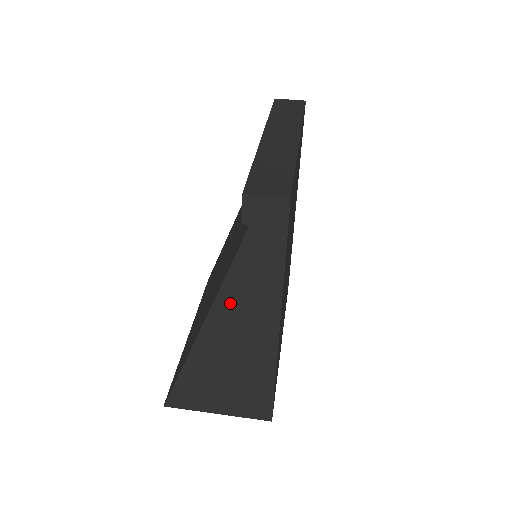
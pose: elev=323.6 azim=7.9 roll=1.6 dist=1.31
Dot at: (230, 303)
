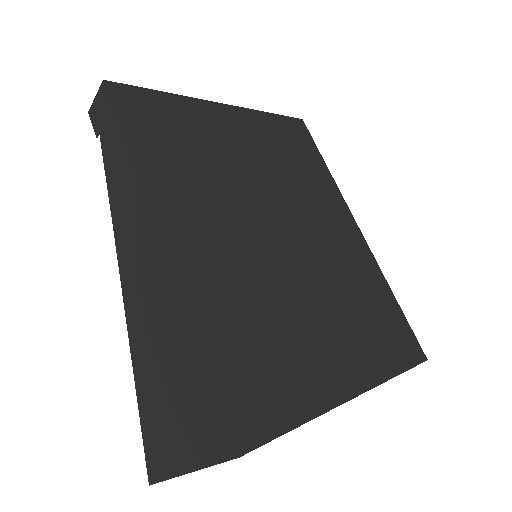
Dot at: (123, 238)
